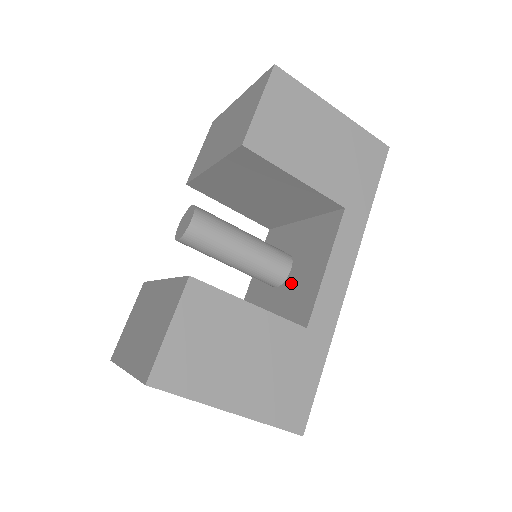
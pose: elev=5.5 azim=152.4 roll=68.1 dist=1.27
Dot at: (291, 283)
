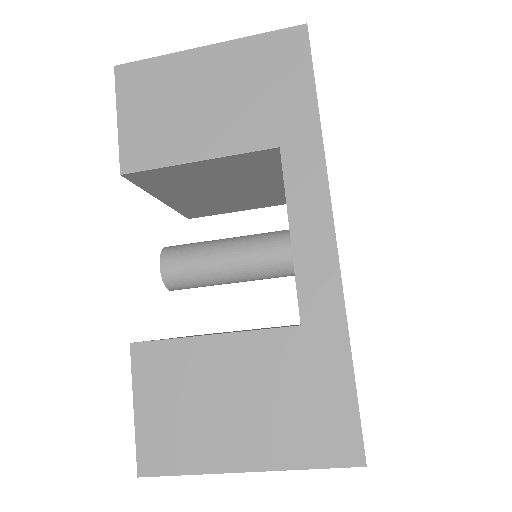
Dot at: occluded
